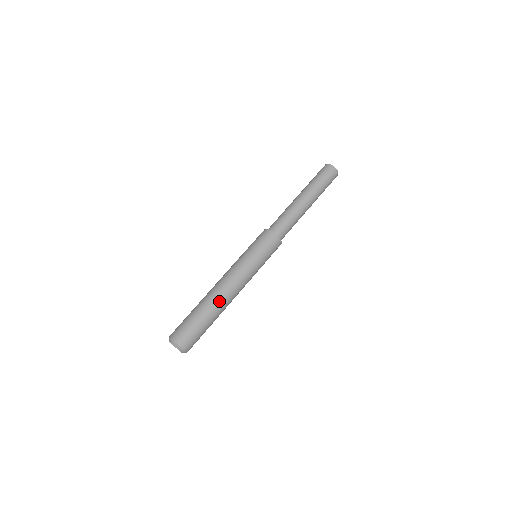
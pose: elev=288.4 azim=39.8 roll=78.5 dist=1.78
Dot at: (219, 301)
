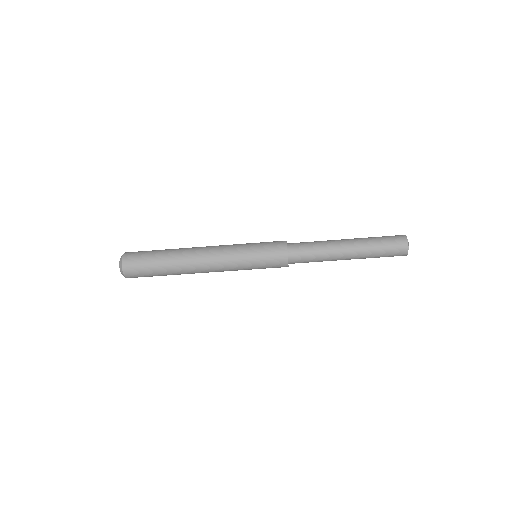
Dot at: (187, 272)
